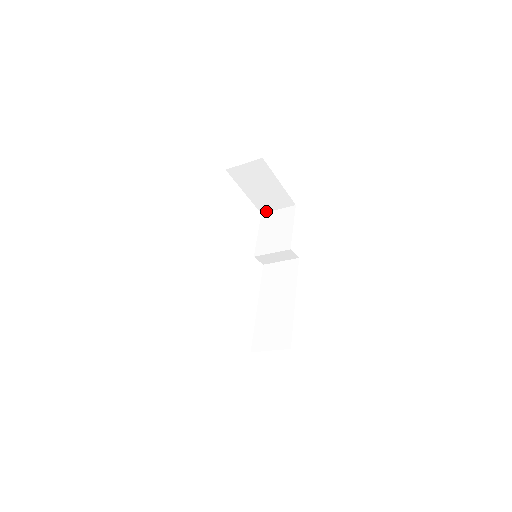
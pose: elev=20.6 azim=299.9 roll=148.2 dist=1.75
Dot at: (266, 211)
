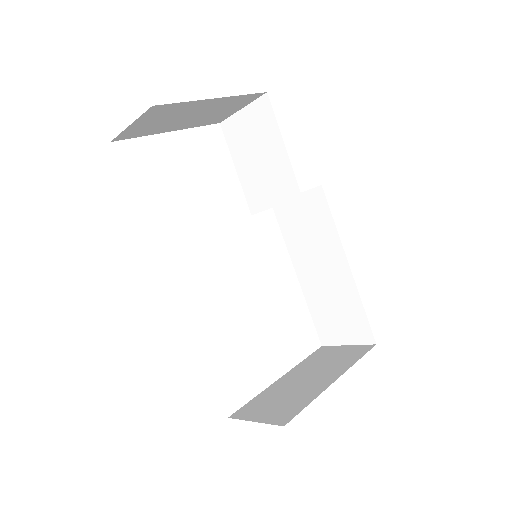
Dot at: (224, 118)
